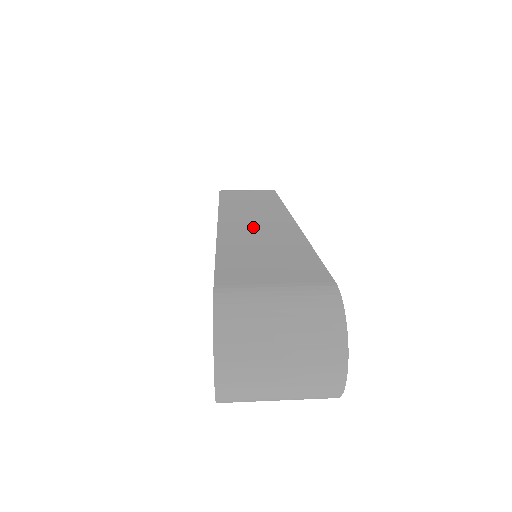
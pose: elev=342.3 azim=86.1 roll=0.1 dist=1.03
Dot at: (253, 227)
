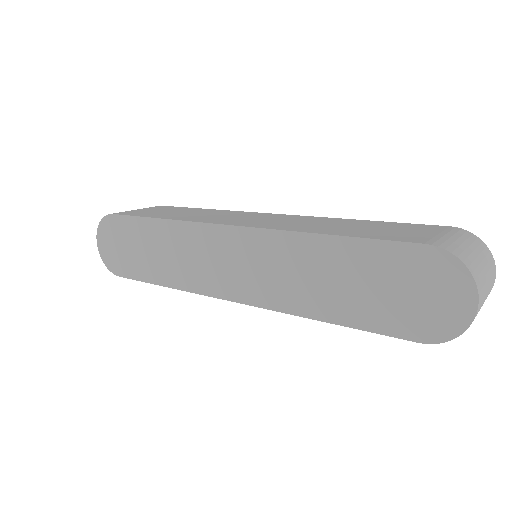
Dot at: (279, 222)
